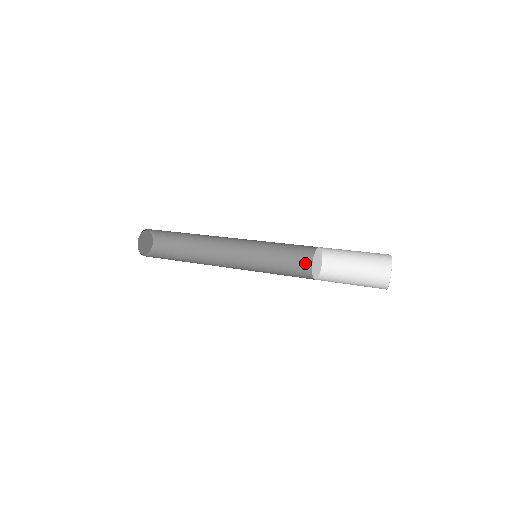
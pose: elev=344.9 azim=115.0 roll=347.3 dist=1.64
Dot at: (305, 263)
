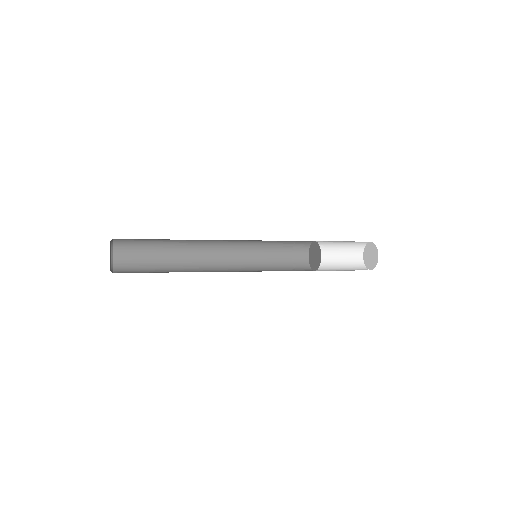
Dot at: (295, 265)
